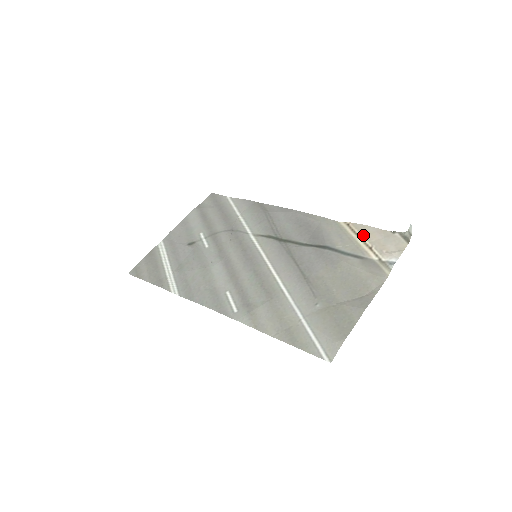
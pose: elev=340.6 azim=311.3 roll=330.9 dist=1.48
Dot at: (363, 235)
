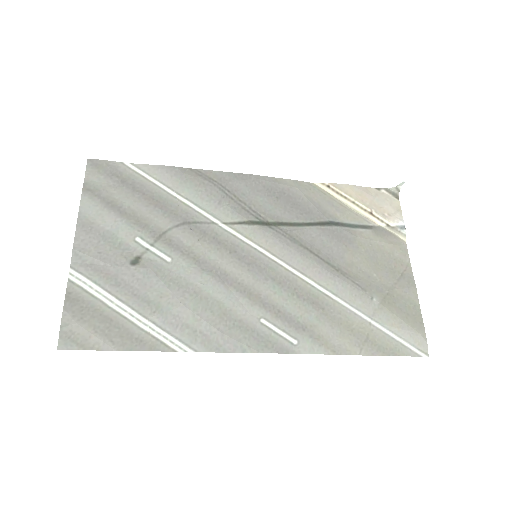
Dot at: (354, 198)
